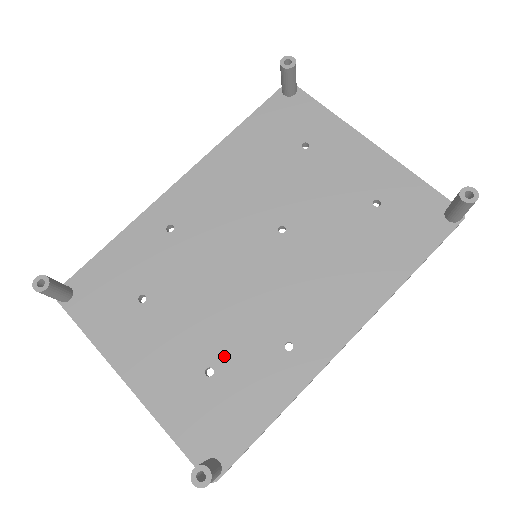
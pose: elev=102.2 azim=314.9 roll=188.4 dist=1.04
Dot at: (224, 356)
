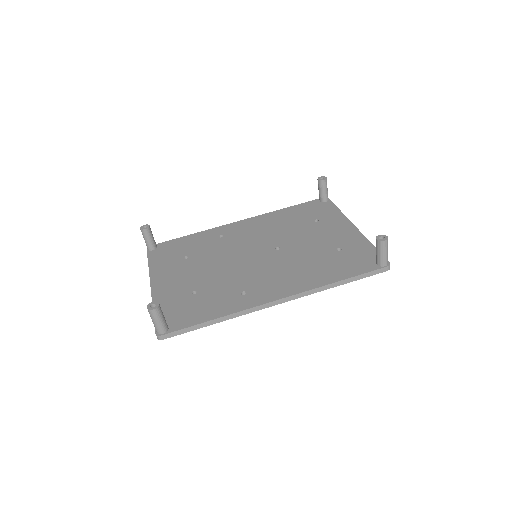
Dot at: (207, 288)
